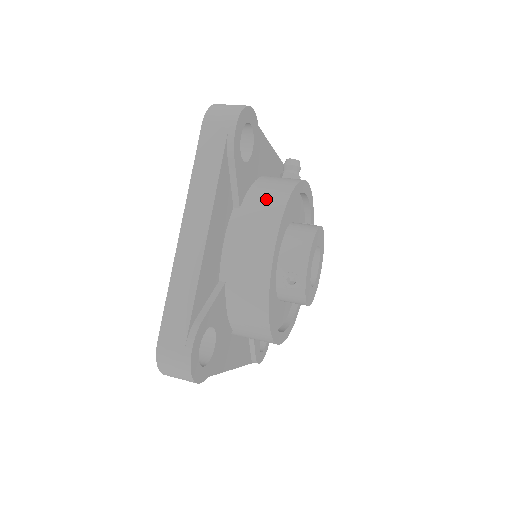
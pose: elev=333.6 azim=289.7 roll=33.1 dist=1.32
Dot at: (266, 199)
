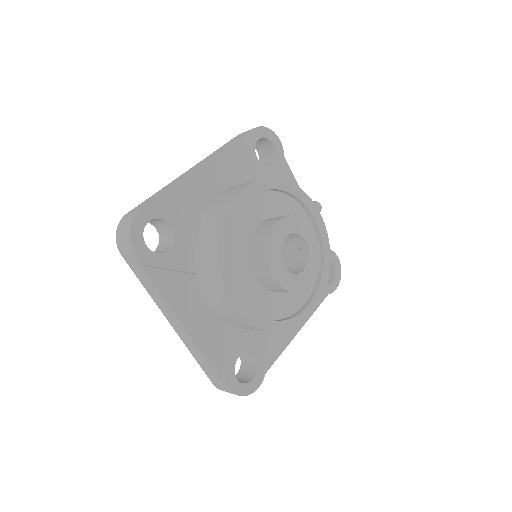
Dot at: occluded
